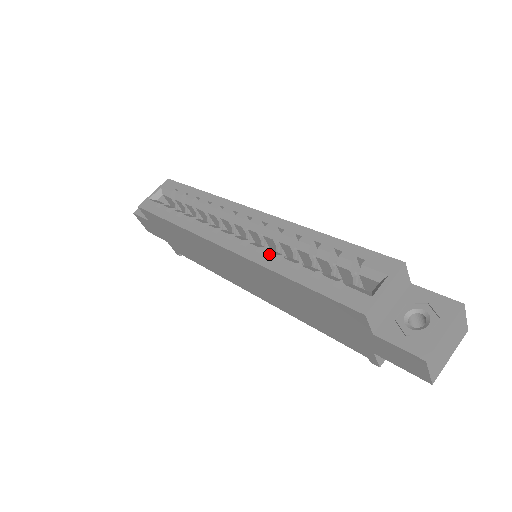
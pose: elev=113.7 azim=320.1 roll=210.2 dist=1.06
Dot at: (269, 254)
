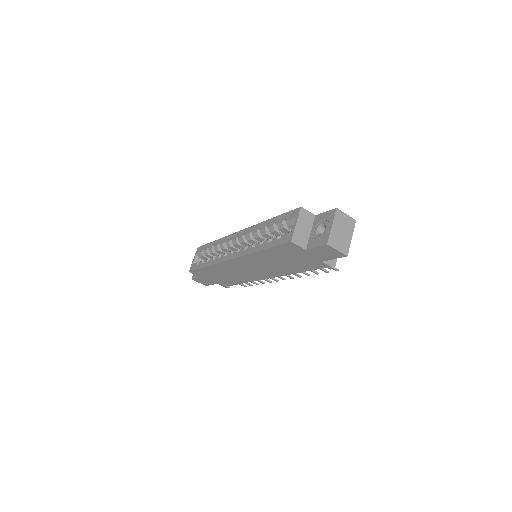
Dot at: (250, 247)
